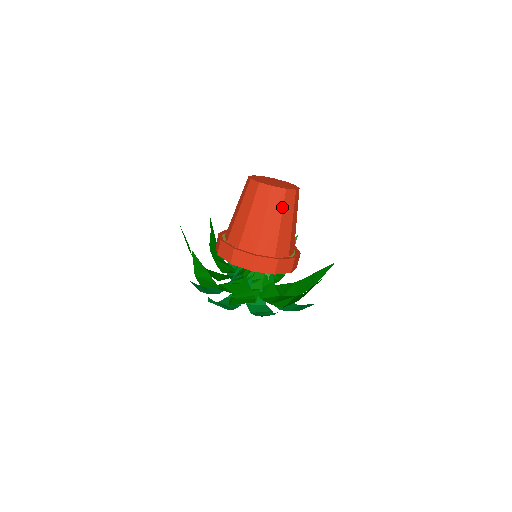
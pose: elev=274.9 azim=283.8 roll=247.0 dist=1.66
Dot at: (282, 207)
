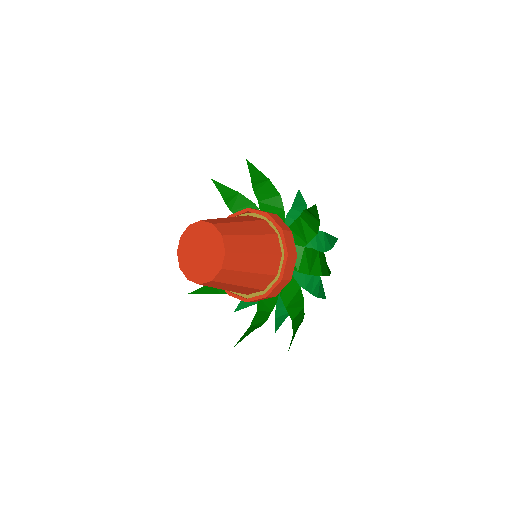
Dot at: (237, 272)
